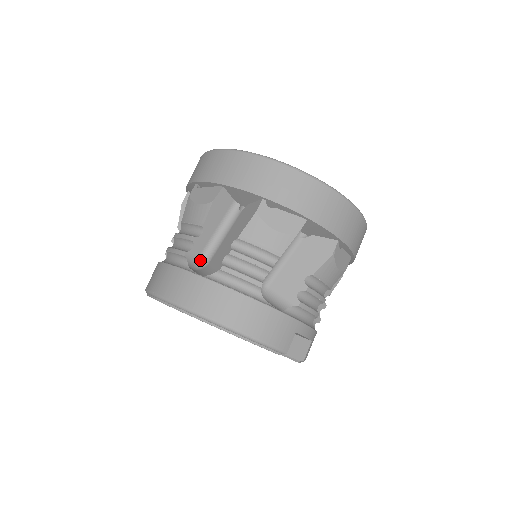
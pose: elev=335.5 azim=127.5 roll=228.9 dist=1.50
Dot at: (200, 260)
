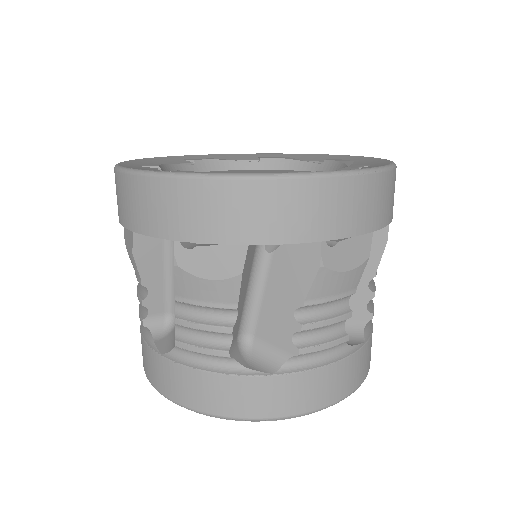
Dot at: (239, 339)
